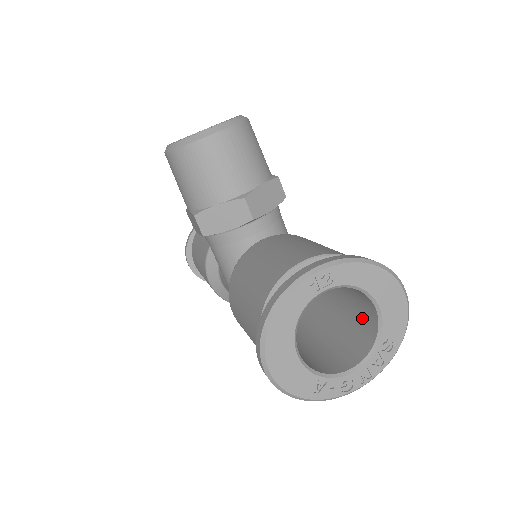
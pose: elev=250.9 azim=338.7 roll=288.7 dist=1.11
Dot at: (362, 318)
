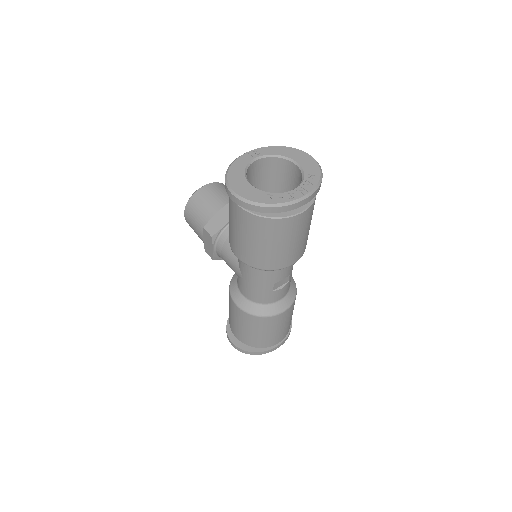
Dot at: occluded
